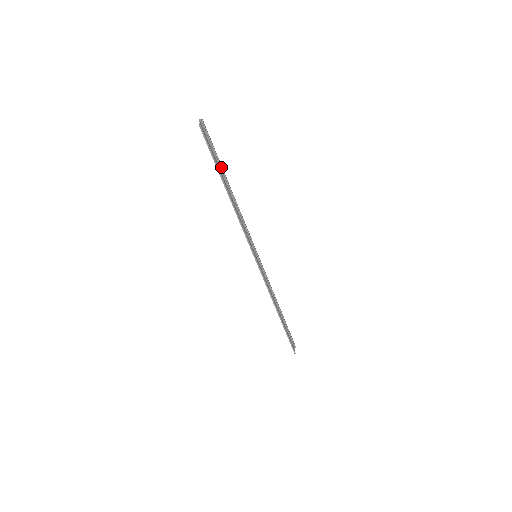
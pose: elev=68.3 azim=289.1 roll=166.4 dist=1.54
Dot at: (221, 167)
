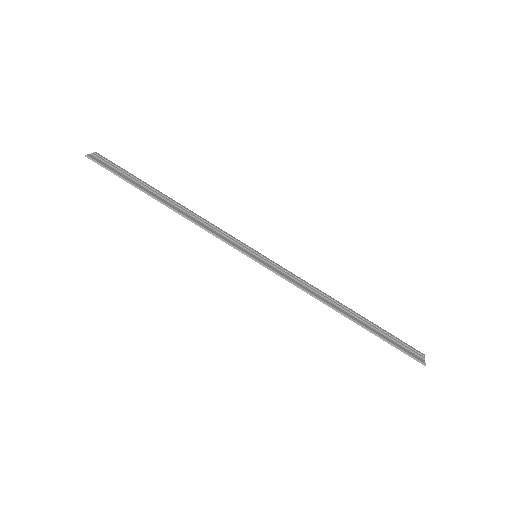
Dot at: (143, 183)
